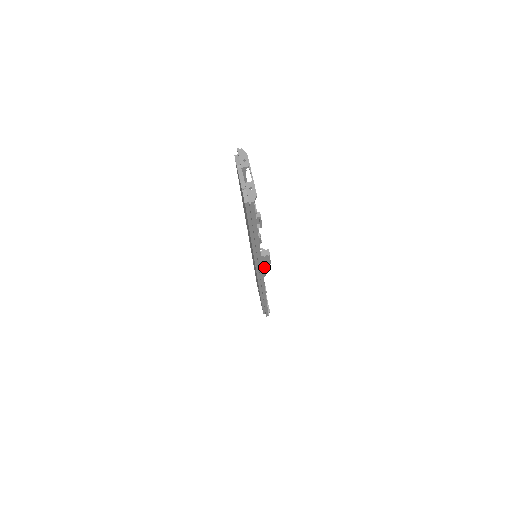
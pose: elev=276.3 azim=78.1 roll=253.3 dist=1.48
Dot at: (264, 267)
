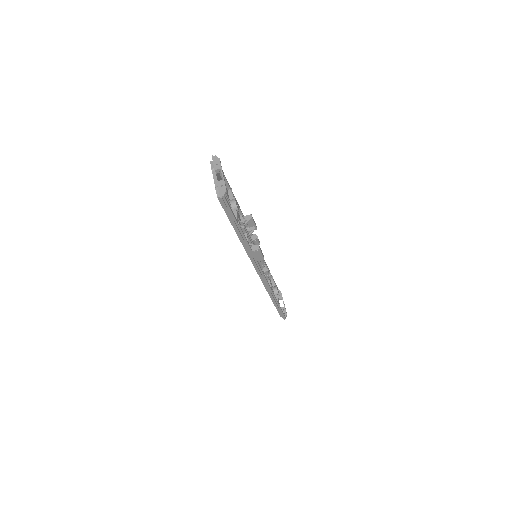
Dot at: (262, 264)
